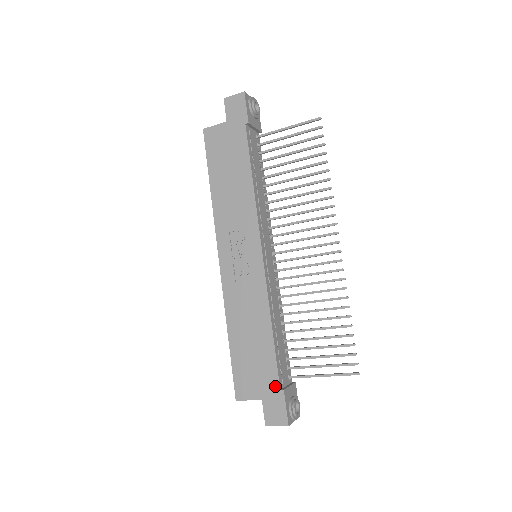
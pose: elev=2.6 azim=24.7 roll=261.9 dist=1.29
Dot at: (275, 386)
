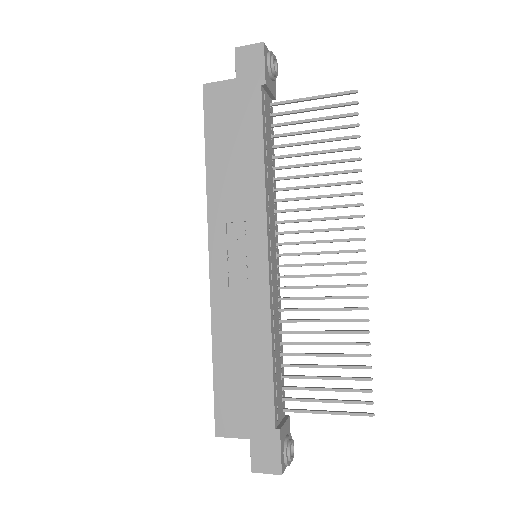
Dot at: (269, 424)
